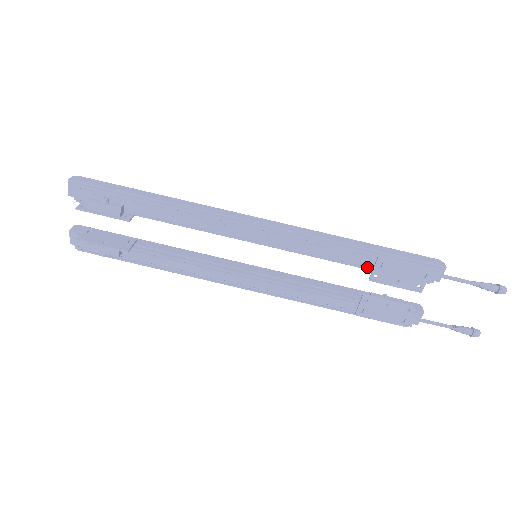
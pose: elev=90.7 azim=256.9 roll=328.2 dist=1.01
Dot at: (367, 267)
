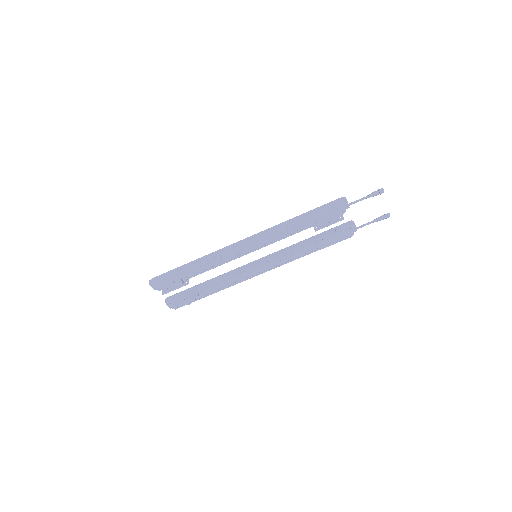
Dot at: (310, 226)
